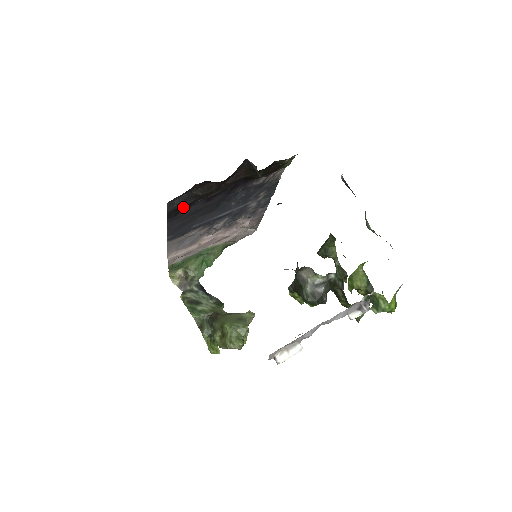
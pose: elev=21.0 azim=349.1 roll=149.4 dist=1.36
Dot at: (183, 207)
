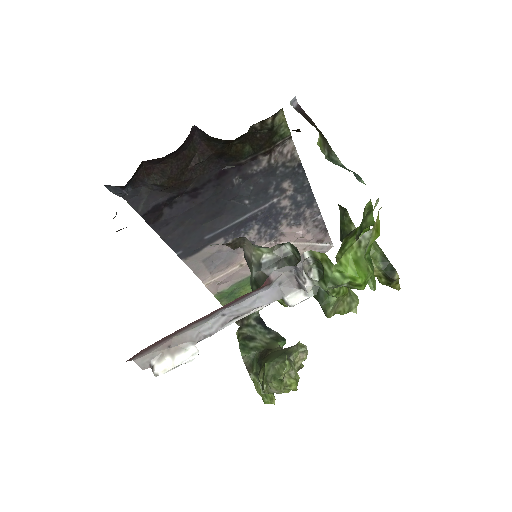
Dot at: (160, 207)
